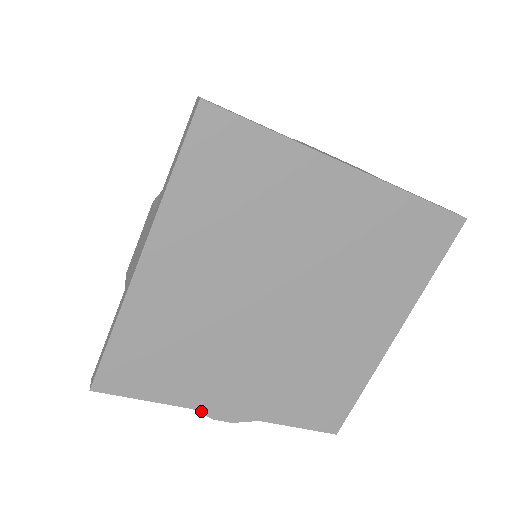
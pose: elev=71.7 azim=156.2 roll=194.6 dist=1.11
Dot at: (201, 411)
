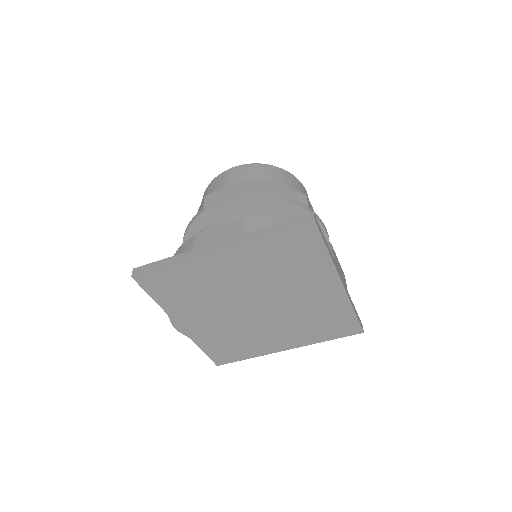
Dot at: (170, 318)
